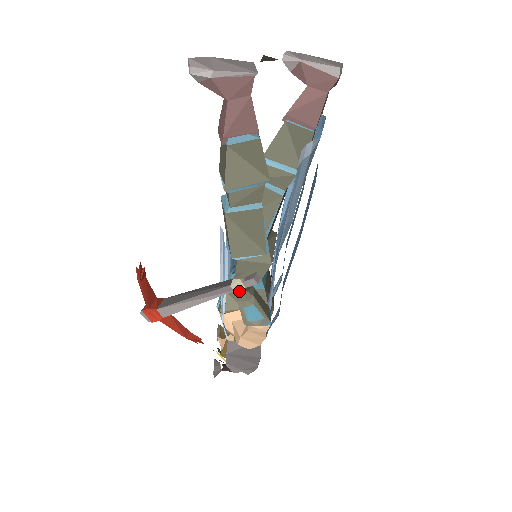
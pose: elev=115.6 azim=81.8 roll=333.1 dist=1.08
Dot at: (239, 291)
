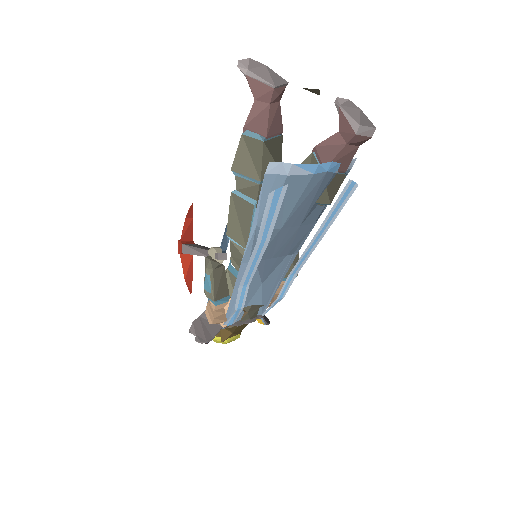
Dot at: (208, 257)
